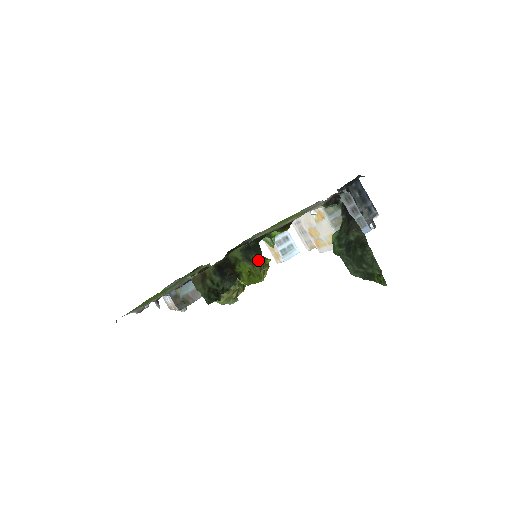
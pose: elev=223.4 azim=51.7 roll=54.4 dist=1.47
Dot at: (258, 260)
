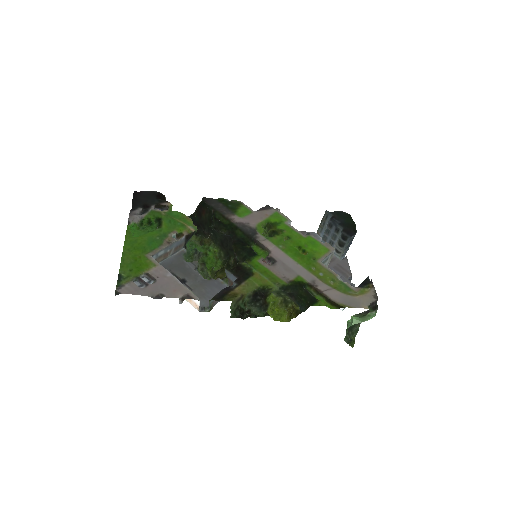
Dot at: (286, 298)
